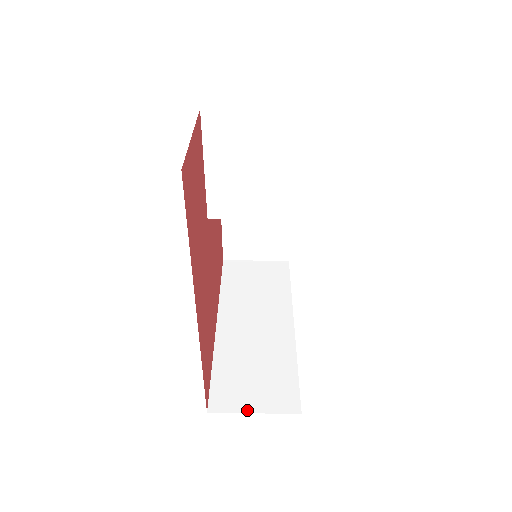
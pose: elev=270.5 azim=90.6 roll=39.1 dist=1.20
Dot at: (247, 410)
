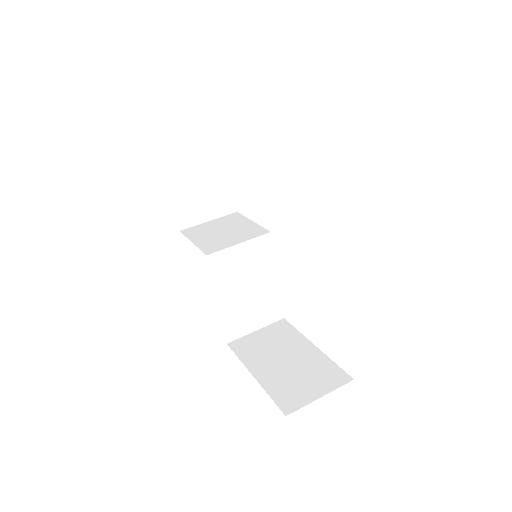
Dot at: occluded
